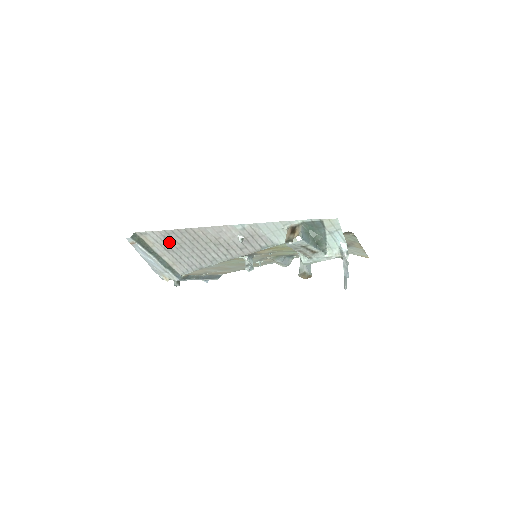
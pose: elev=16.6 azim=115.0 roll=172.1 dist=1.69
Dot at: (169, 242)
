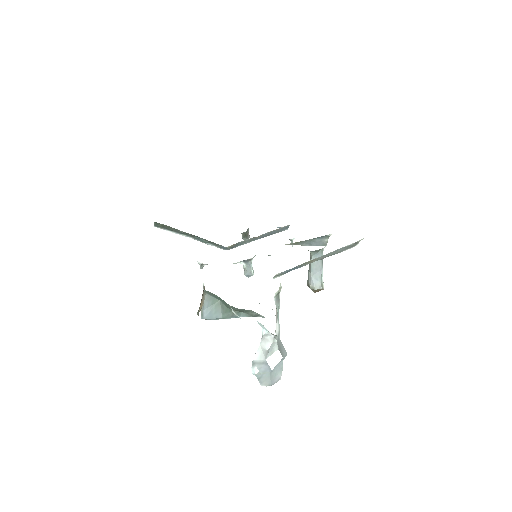
Dot at: occluded
